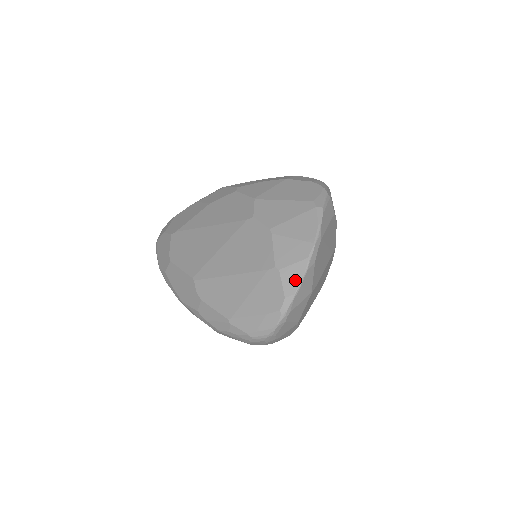
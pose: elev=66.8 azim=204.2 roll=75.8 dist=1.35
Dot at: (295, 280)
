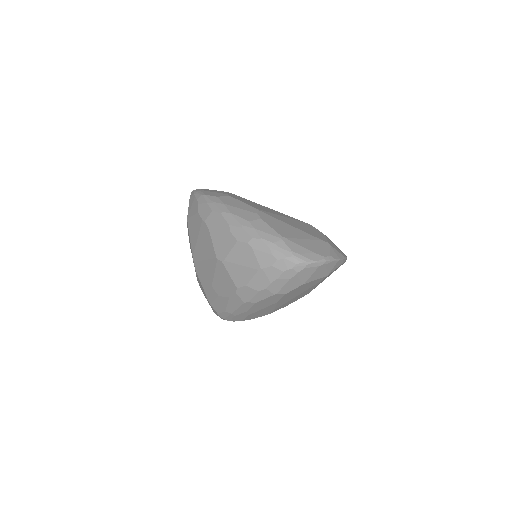
Dot at: (337, 256)
